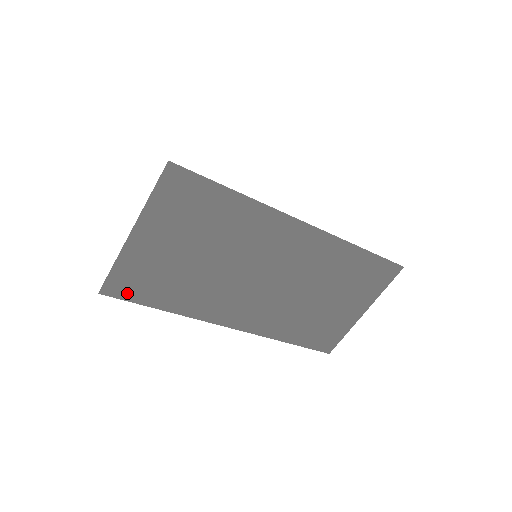
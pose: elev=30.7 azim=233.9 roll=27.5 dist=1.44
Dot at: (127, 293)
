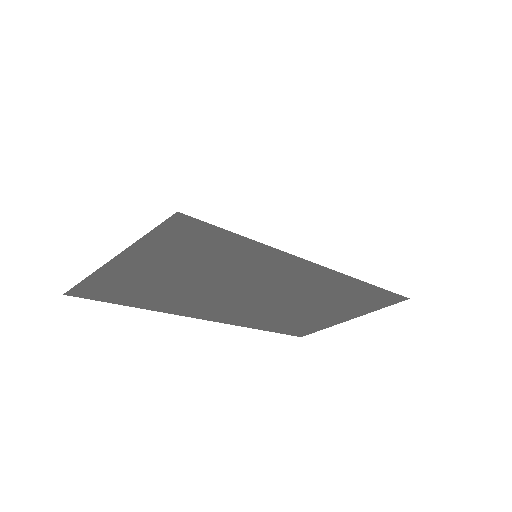
Dot at: (98, 296)
